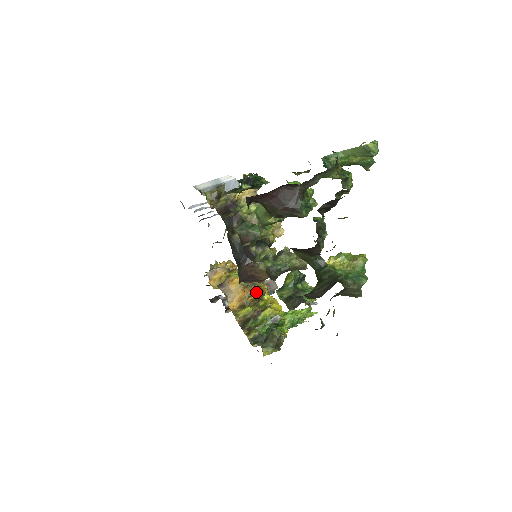
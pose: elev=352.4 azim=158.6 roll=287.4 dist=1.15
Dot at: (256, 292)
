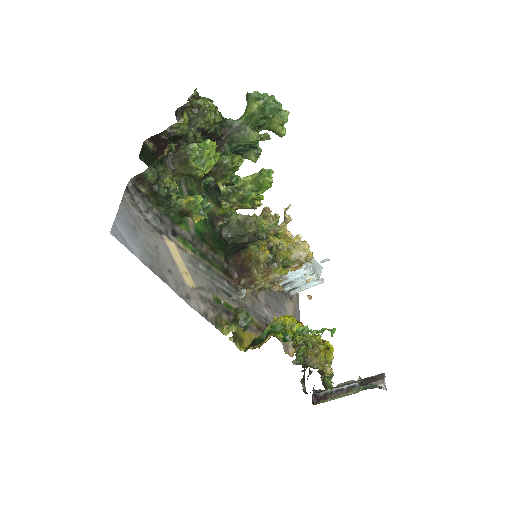
Dot at: occluded
